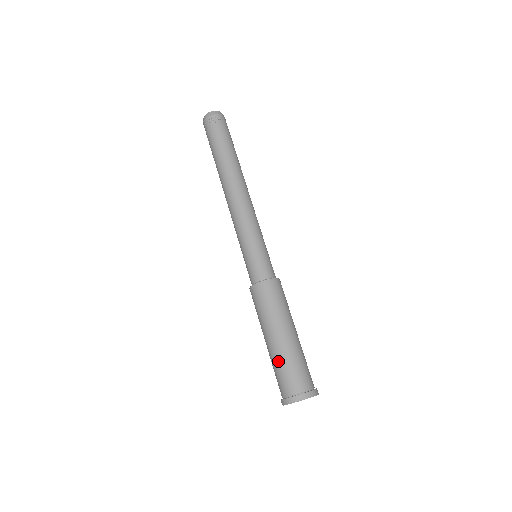
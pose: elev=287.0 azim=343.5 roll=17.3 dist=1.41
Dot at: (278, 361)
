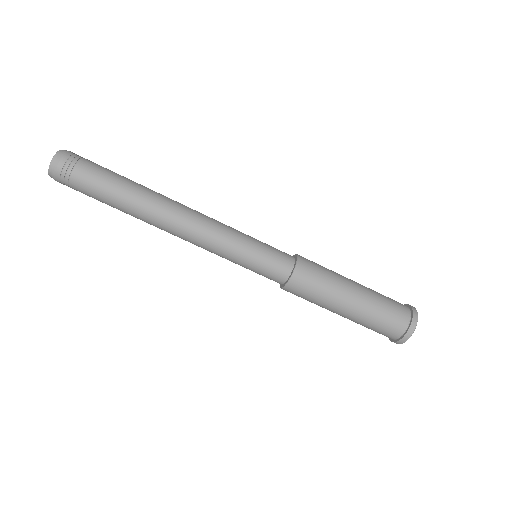
Dot at: (365, 323)
